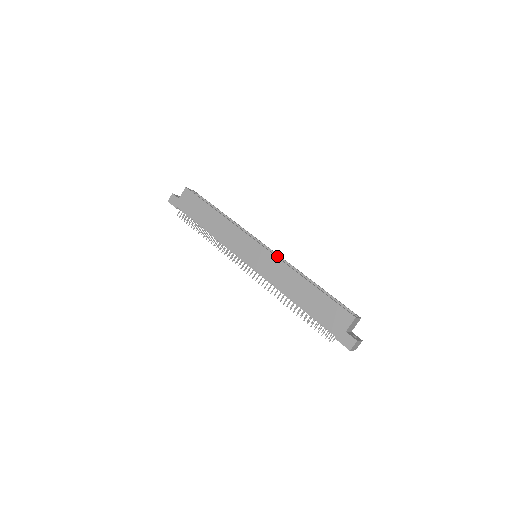
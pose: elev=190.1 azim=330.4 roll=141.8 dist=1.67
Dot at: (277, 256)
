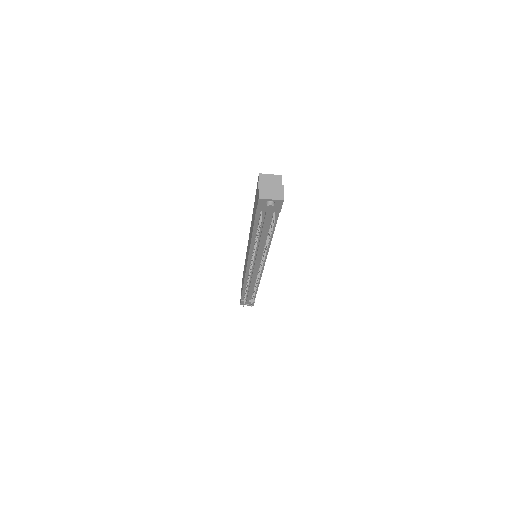
Dot at: occluded
